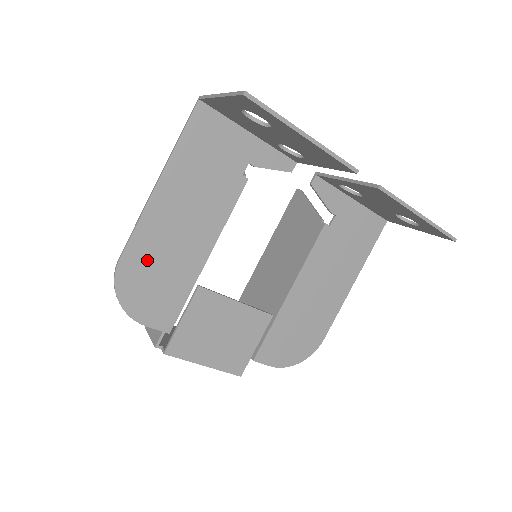
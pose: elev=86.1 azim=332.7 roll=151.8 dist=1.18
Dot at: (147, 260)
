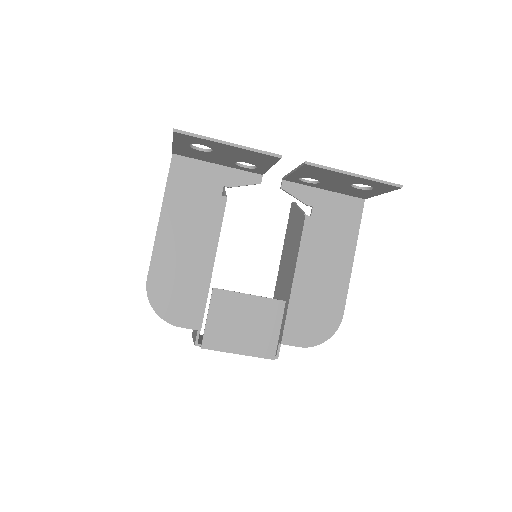
Dot at: (167, 276)
